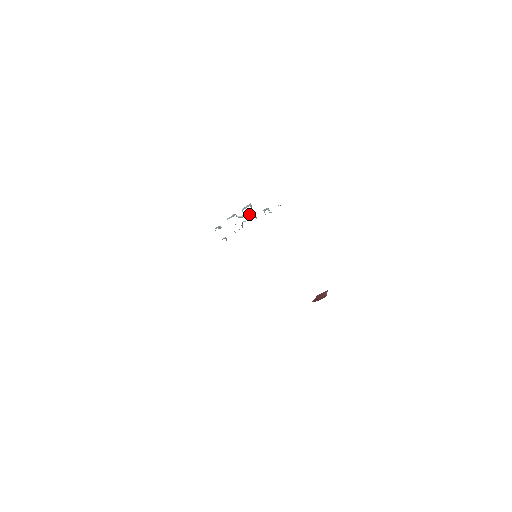
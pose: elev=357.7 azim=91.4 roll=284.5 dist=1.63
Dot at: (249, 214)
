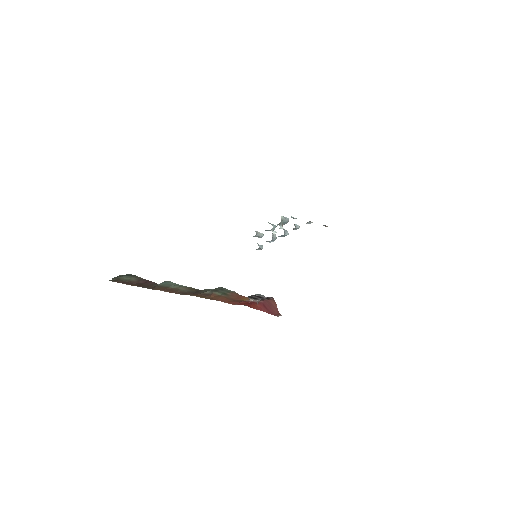
Dot at: (282, 226)
